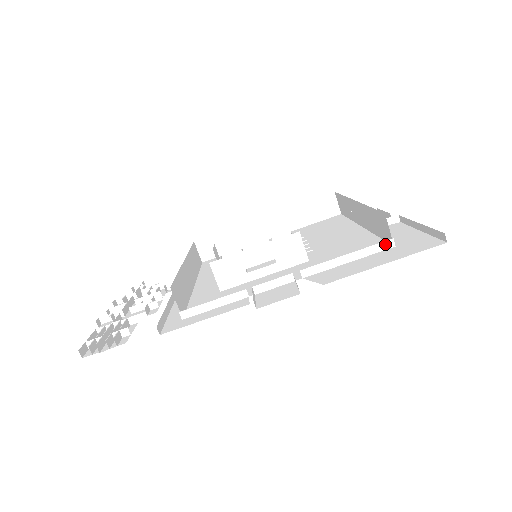
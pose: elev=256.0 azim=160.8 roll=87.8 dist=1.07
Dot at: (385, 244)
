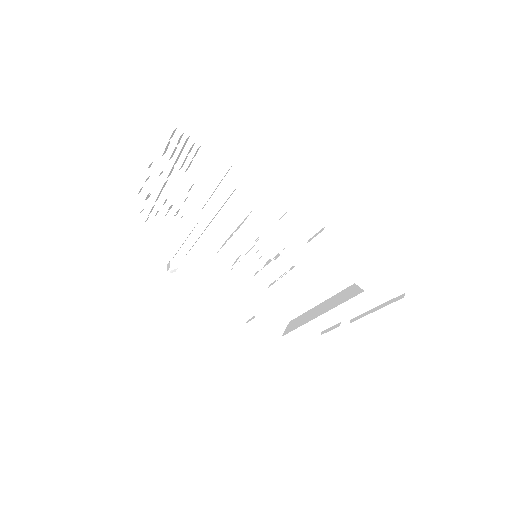
Dot at: (361, 284)
